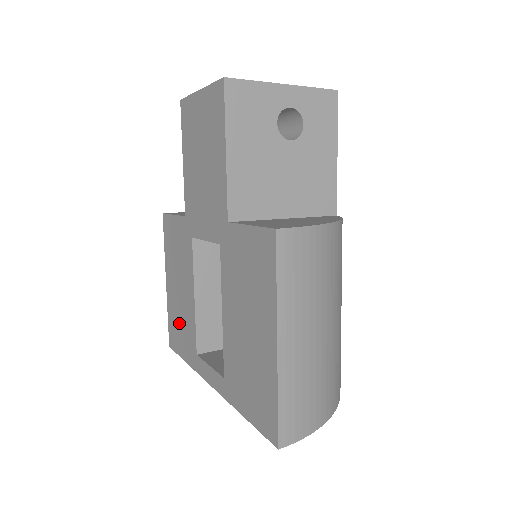
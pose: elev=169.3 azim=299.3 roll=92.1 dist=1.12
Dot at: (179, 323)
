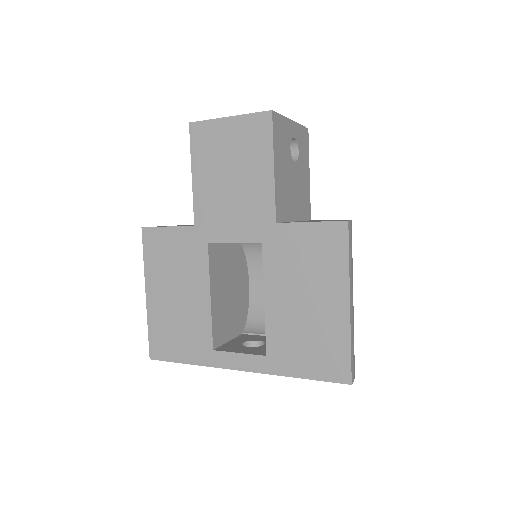
Dot at: (176, 329)
